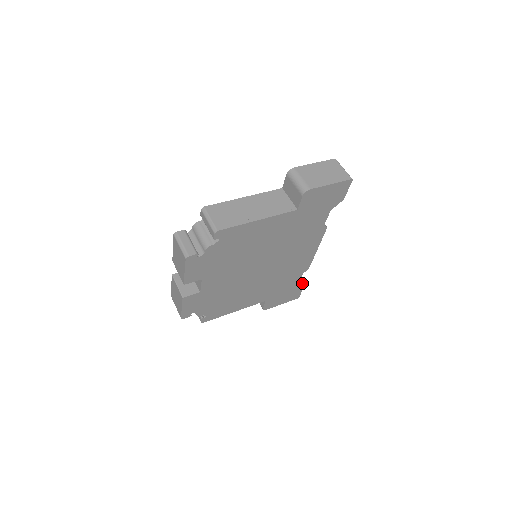
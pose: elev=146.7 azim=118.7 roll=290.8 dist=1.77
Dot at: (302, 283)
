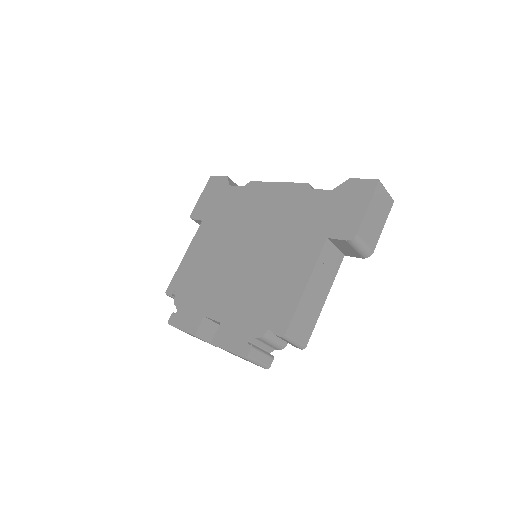
Dot at: occluded
